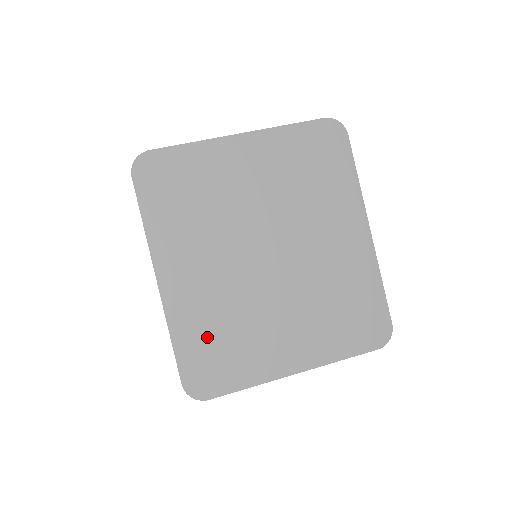
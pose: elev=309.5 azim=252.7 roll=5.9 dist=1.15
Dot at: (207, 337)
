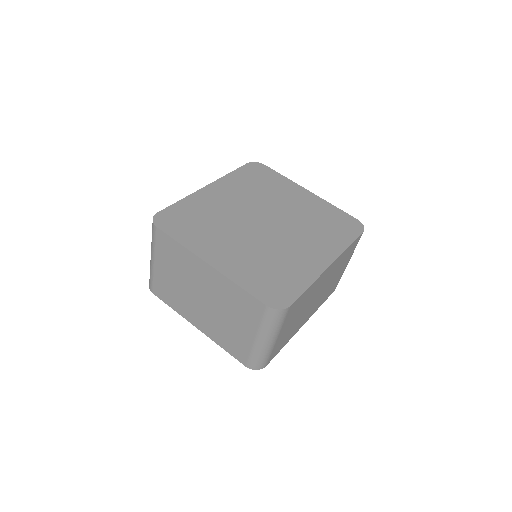
Dot at: (195, 214)
